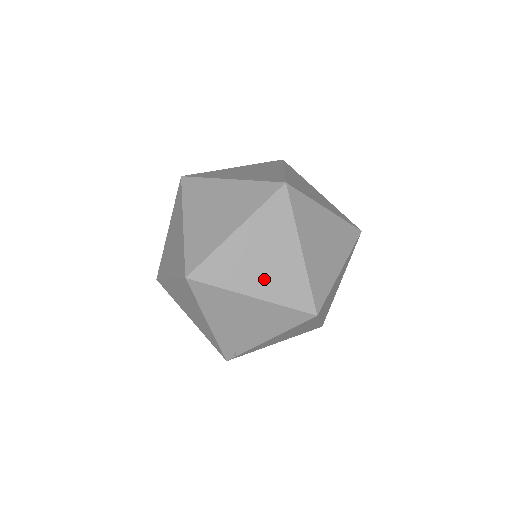
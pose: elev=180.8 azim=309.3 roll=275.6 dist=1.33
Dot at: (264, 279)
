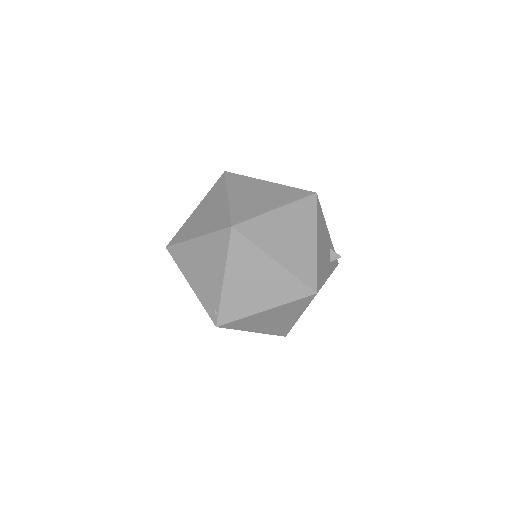
Dot at: (204, 224)
